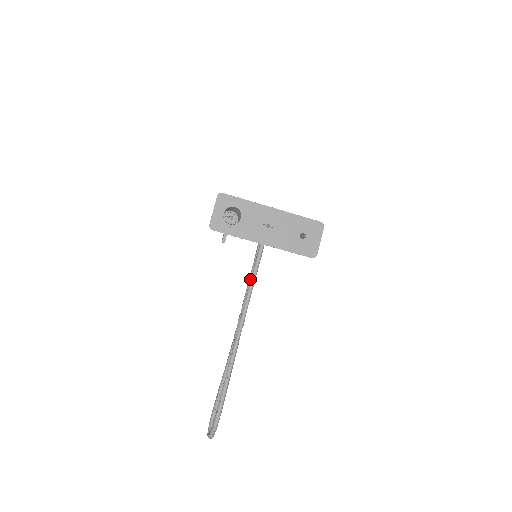
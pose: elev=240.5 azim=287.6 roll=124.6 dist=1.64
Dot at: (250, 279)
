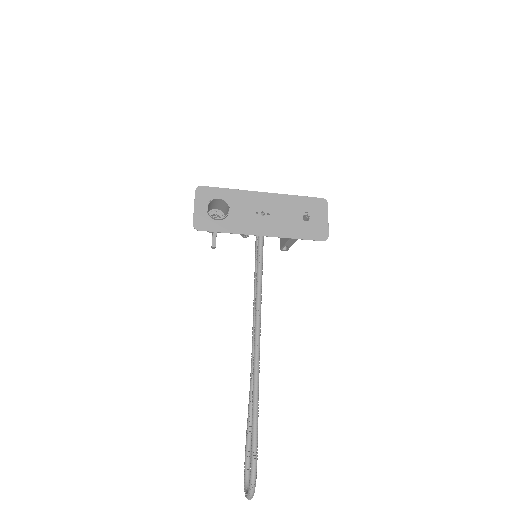
Dot at: (256, 281)
